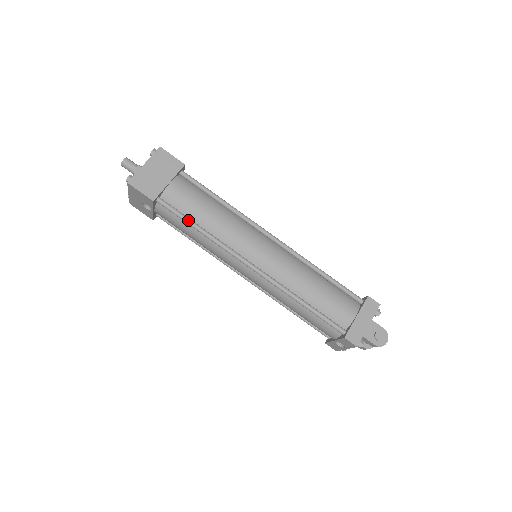
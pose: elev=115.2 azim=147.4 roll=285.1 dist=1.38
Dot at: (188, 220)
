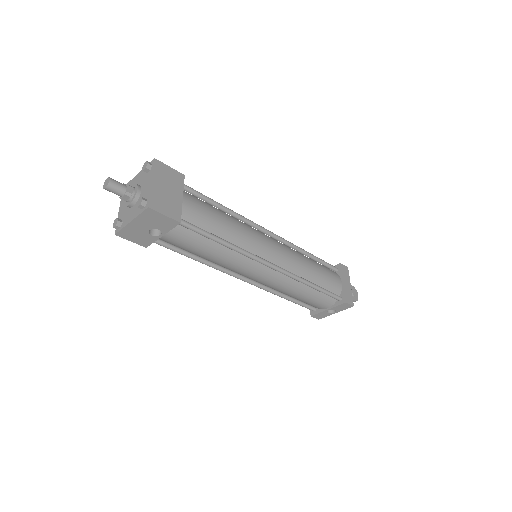
Dot at: (212, 235)
